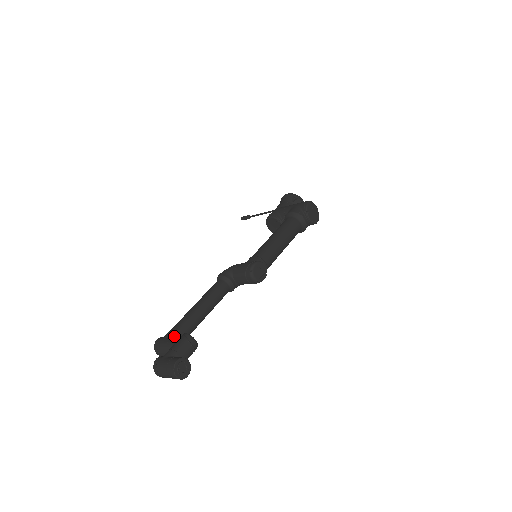
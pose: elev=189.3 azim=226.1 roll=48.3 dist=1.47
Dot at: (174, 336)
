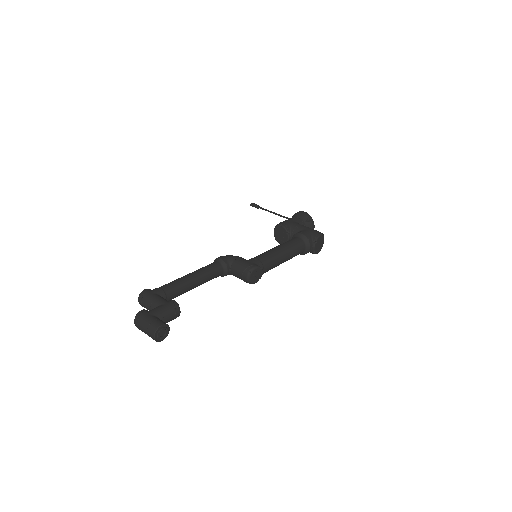
Dot at: (162, 295)
